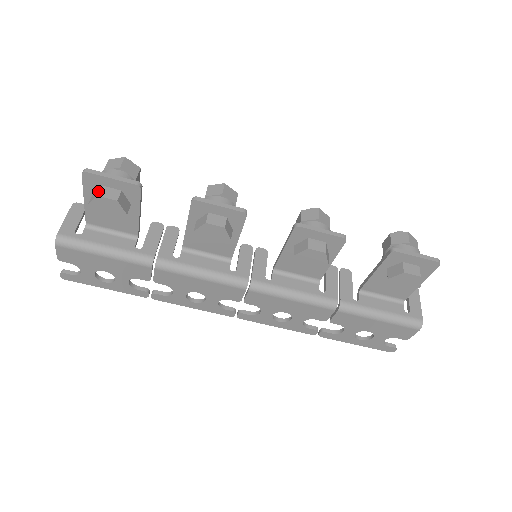
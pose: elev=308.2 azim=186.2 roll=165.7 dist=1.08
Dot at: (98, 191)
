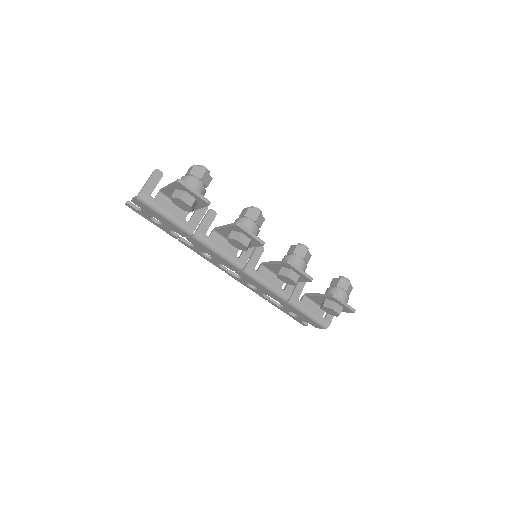
Dot at: (182, 195)
